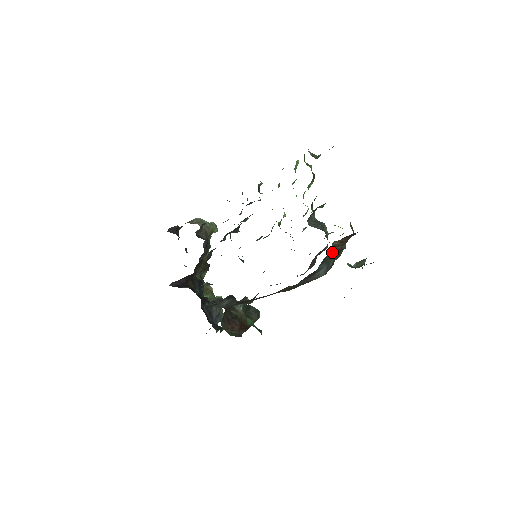
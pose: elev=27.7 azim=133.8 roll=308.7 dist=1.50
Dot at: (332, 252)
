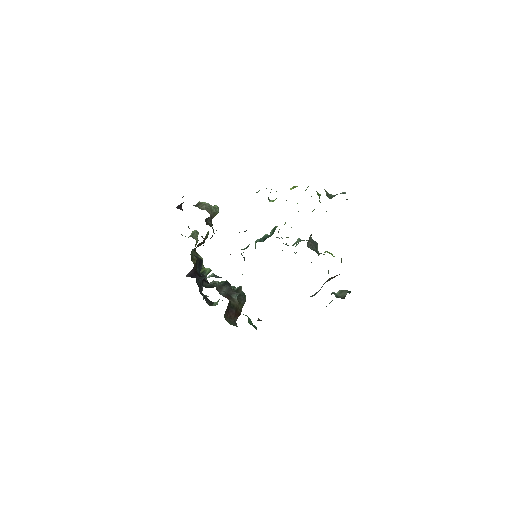
Dot at: (325, 282)
